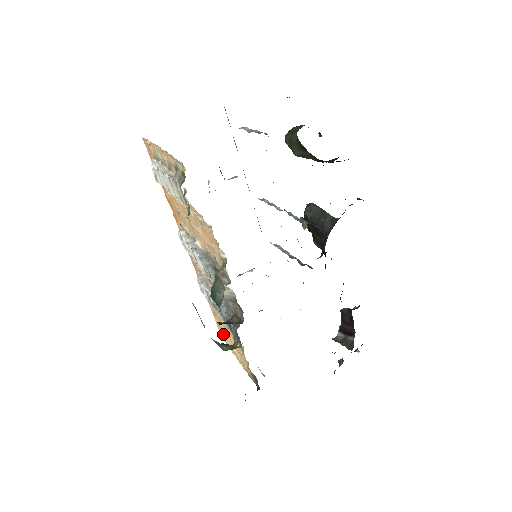
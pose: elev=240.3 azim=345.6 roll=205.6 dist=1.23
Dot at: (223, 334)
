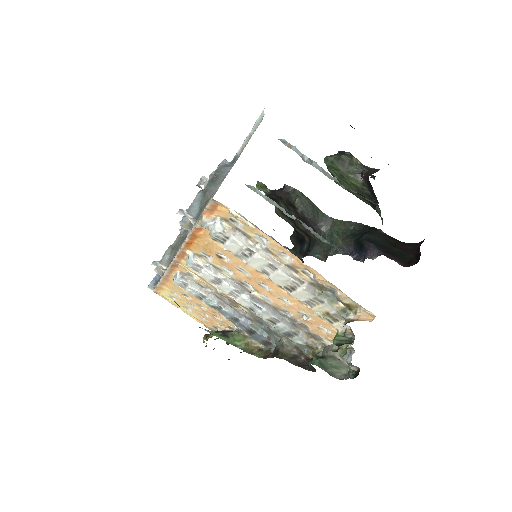
Dot at: (163, 293)
